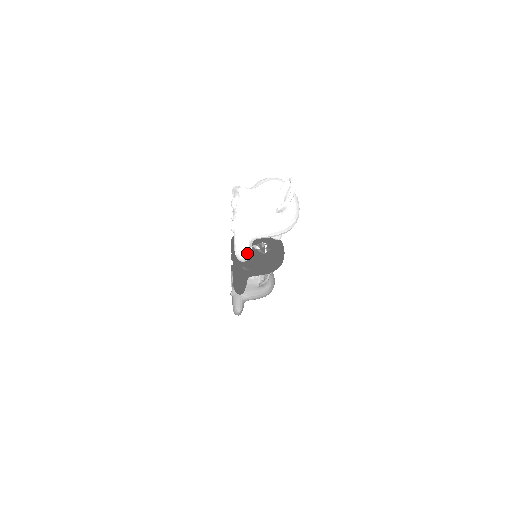
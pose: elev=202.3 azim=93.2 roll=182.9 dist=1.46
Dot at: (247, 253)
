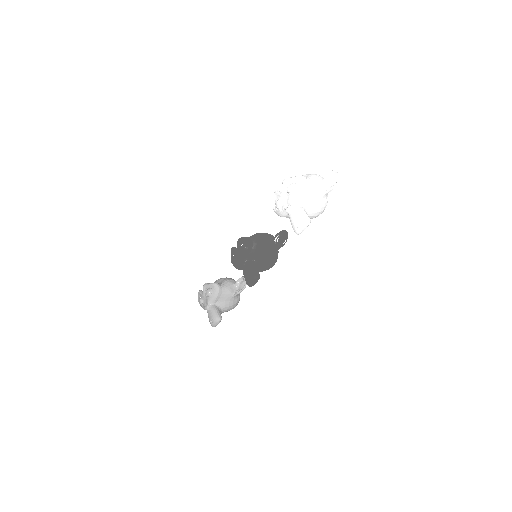
Dot at: occluded
